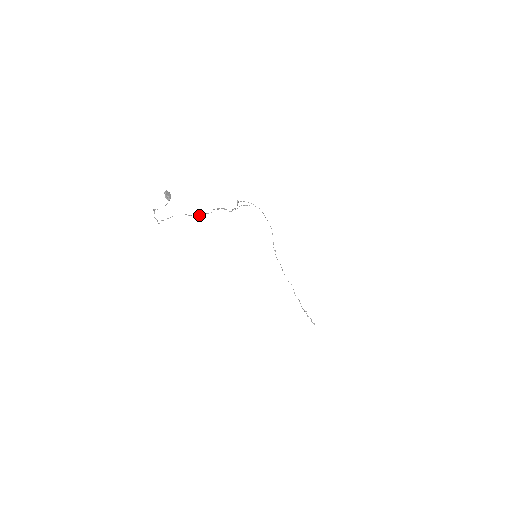
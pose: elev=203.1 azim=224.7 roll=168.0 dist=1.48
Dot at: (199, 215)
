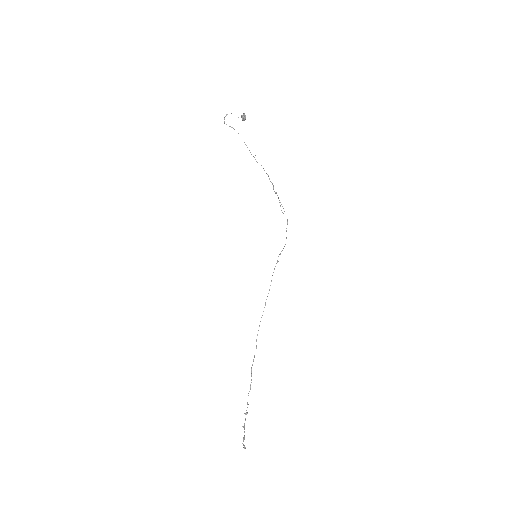
Dot at: occluded
